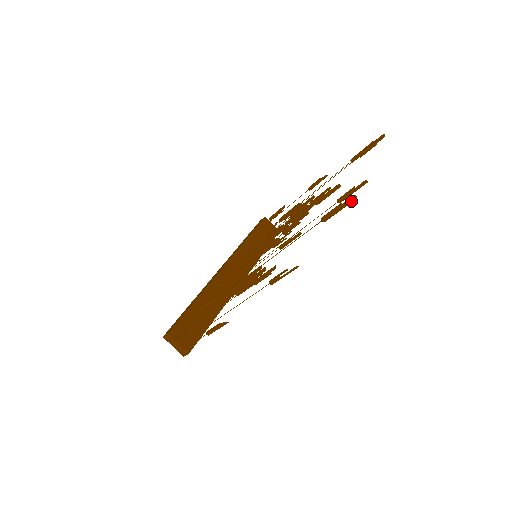
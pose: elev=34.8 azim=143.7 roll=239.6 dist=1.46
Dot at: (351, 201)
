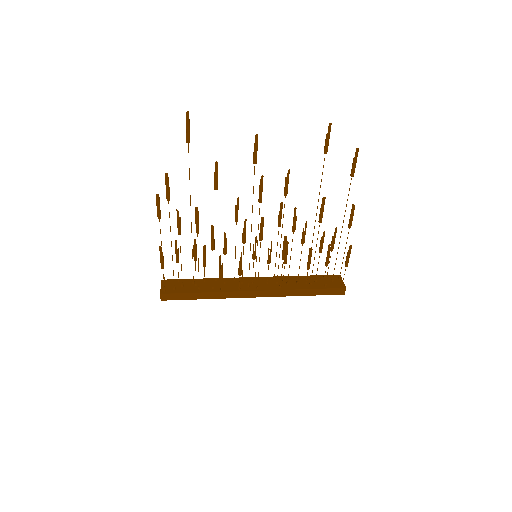
Dot at: (188, 116)
